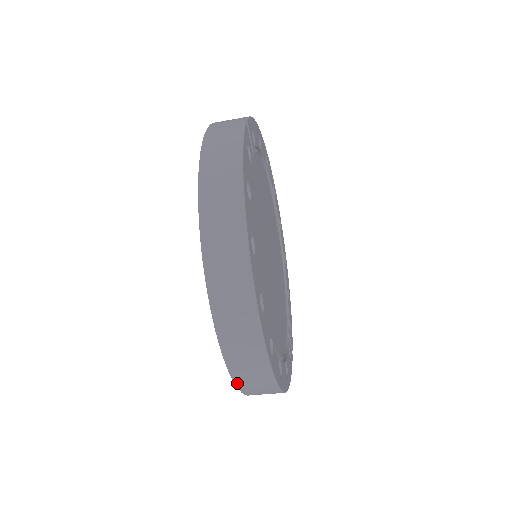
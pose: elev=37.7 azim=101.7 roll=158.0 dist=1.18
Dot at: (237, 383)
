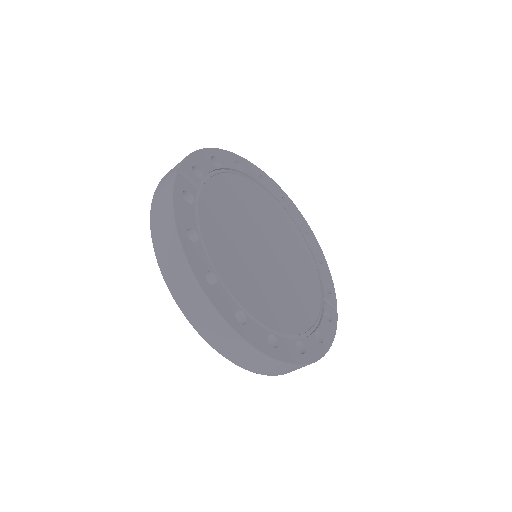
Dot at: (263, 374)
